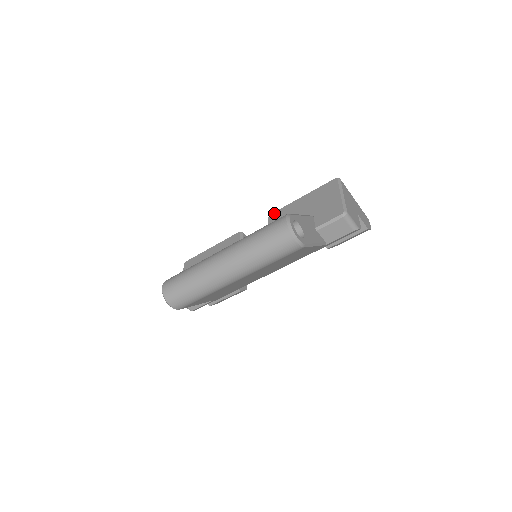
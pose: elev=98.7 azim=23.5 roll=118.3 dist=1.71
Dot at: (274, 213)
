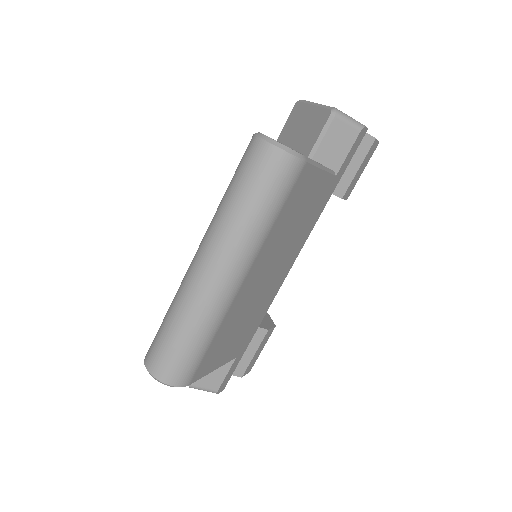
Dot at: occluded
